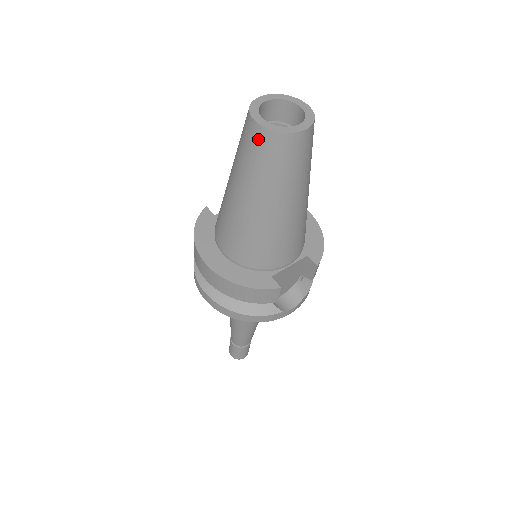
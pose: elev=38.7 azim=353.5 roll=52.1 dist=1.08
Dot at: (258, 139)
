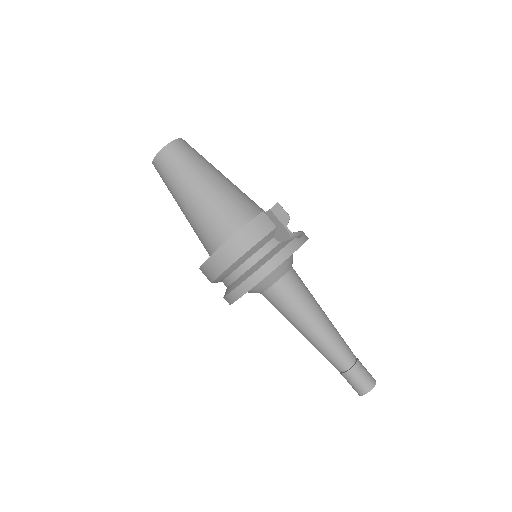
Dot at: (164, 158)
